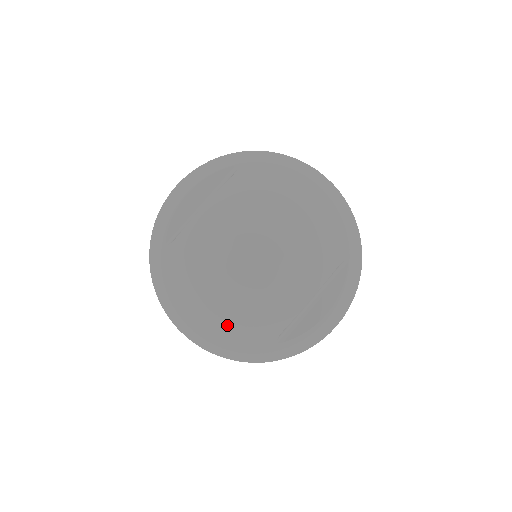
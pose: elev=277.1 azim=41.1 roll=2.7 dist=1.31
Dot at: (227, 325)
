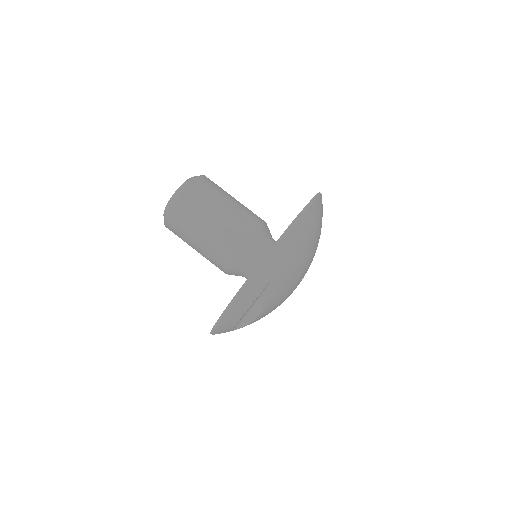
Dot at: occluded
